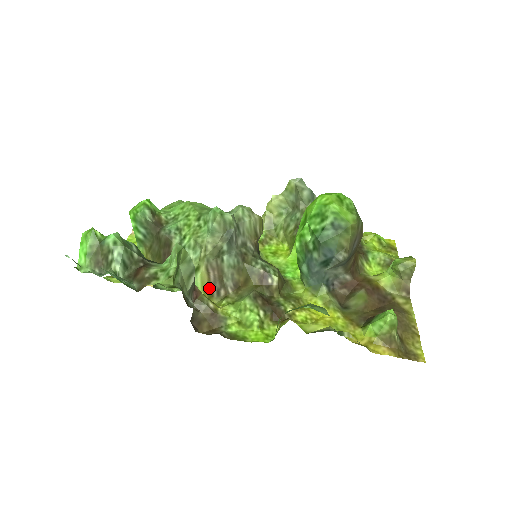
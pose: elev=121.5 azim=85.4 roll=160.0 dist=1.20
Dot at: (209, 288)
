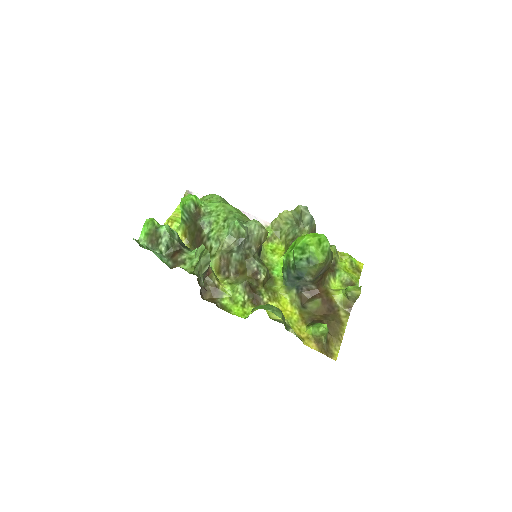
Dot at: (219, 268)
